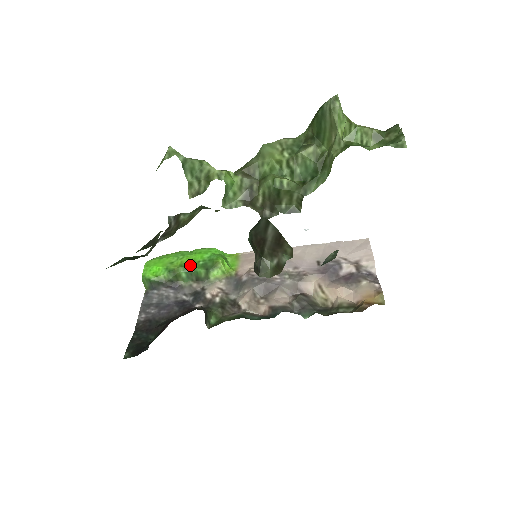
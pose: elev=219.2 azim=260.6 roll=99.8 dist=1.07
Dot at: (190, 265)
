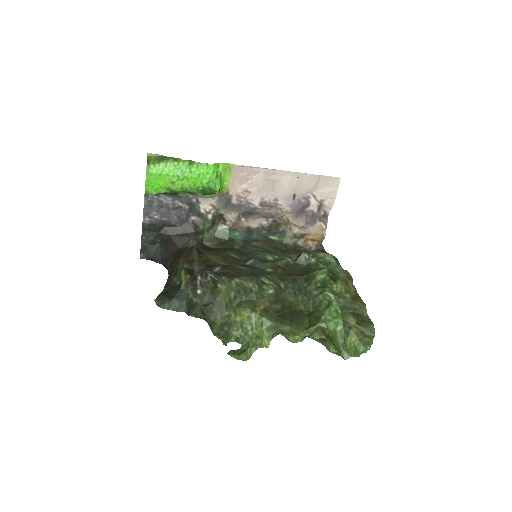
Dot at: (191, 190)
